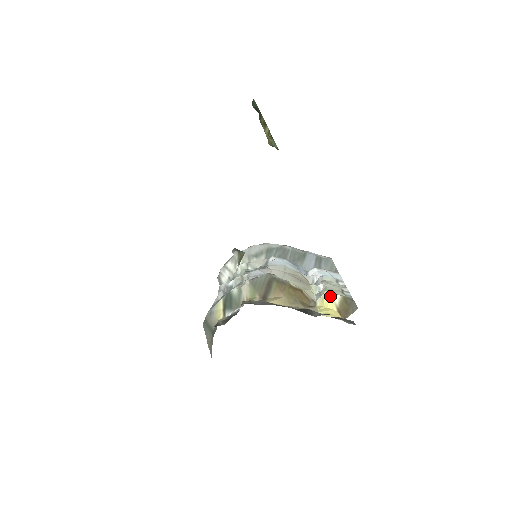
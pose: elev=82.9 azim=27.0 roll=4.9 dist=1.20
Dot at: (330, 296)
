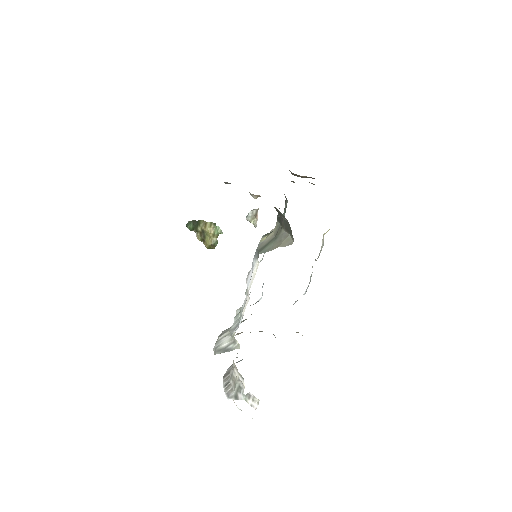
Dot at: occluded
